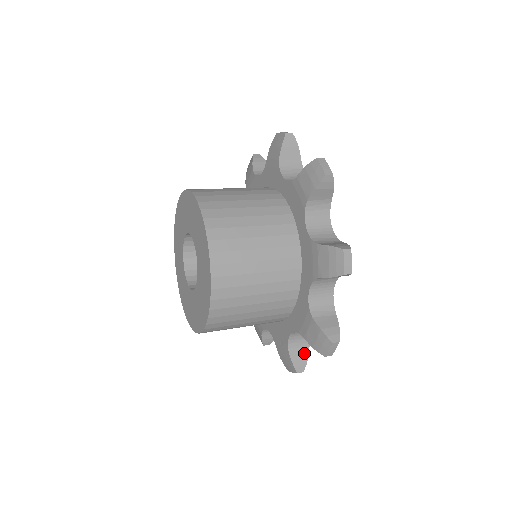
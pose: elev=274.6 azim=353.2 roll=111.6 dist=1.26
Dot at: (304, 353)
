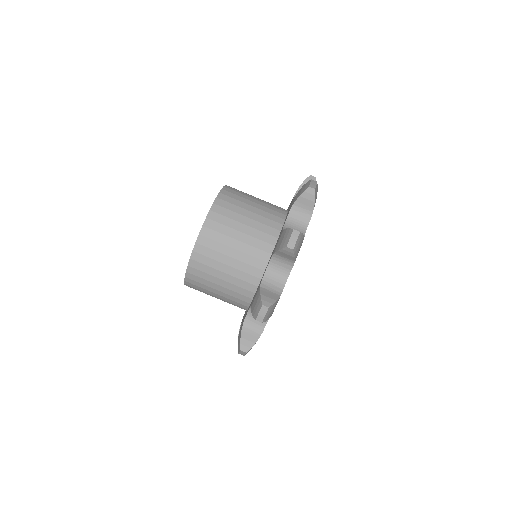
Dot at: (254, 337)
